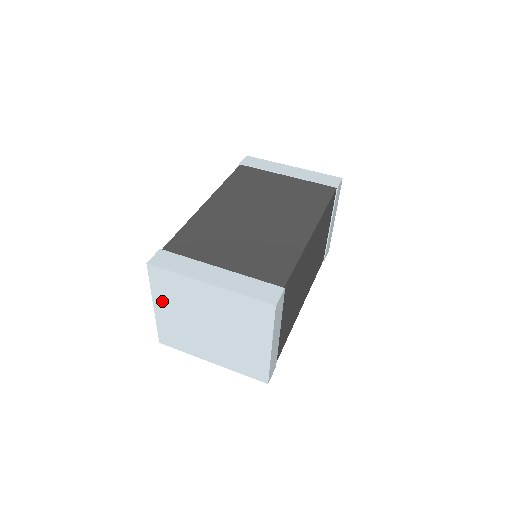
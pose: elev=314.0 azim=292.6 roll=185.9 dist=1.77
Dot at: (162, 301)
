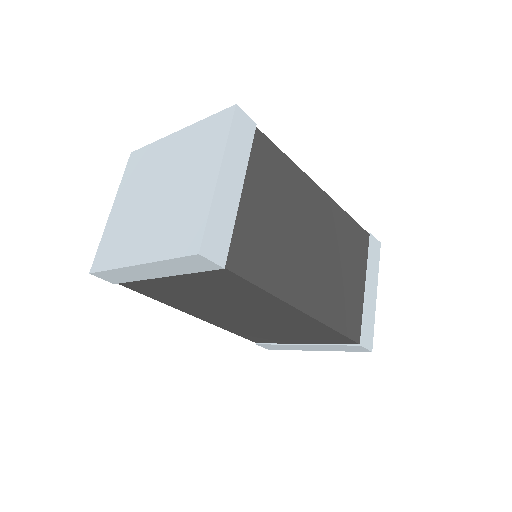
Dot at: (123, 194)
